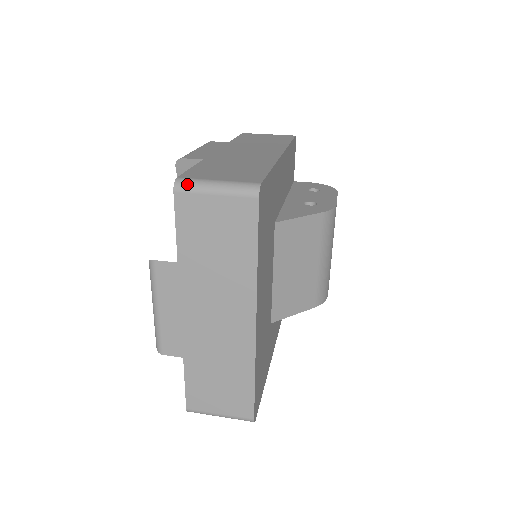
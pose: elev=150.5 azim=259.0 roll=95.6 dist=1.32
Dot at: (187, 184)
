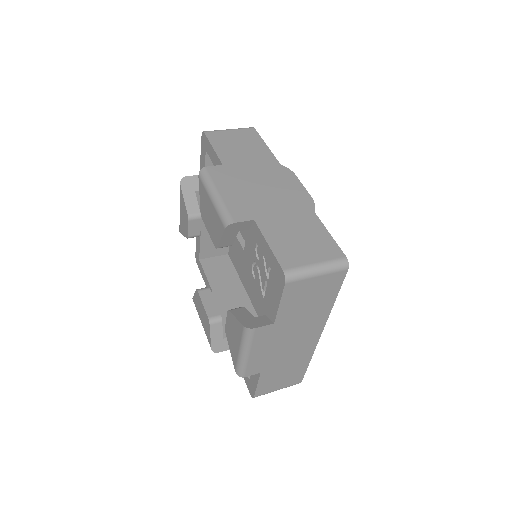
Dot at: (295, 275)
